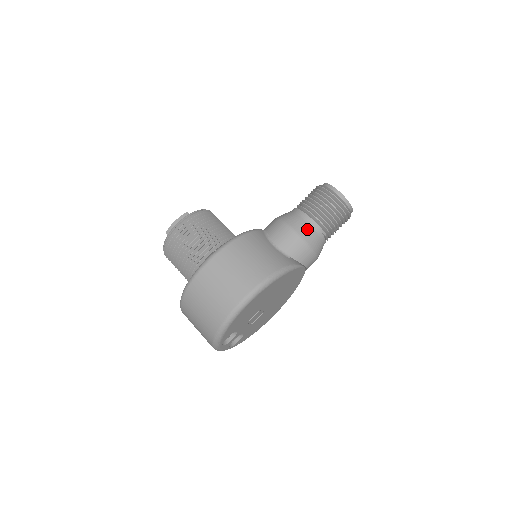
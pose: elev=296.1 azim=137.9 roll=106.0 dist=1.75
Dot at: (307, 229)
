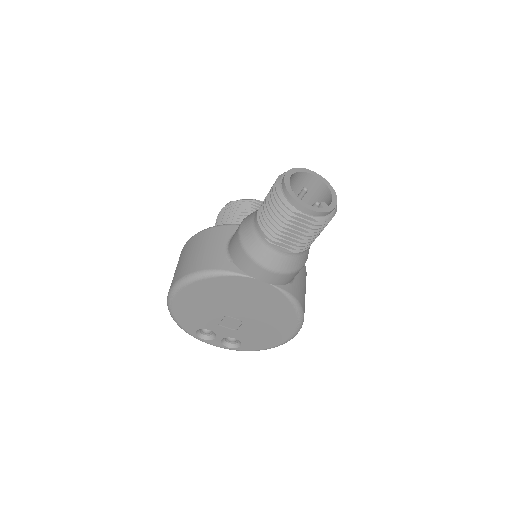
Dot at: (249, 229)
